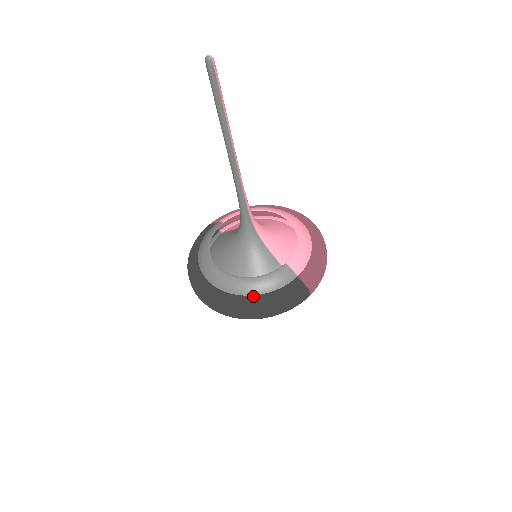
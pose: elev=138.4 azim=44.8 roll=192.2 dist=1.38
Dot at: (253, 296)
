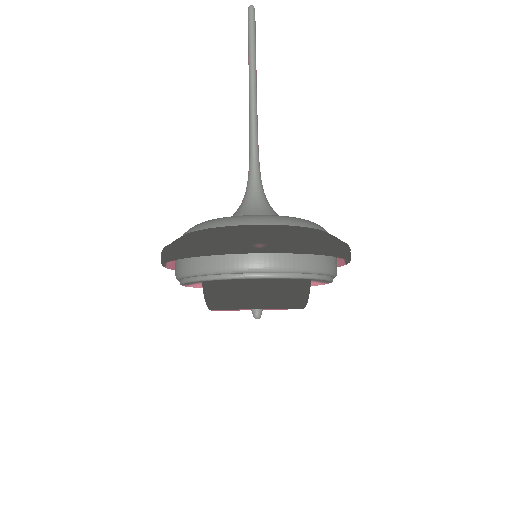
Dot at: (316, 229)
